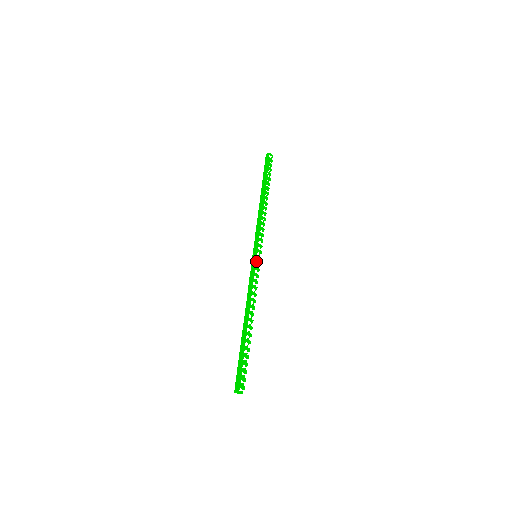
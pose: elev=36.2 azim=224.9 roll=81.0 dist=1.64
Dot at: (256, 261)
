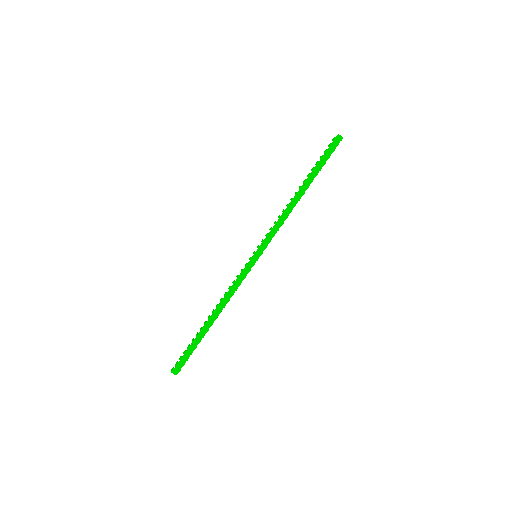
Dot at: occluded
